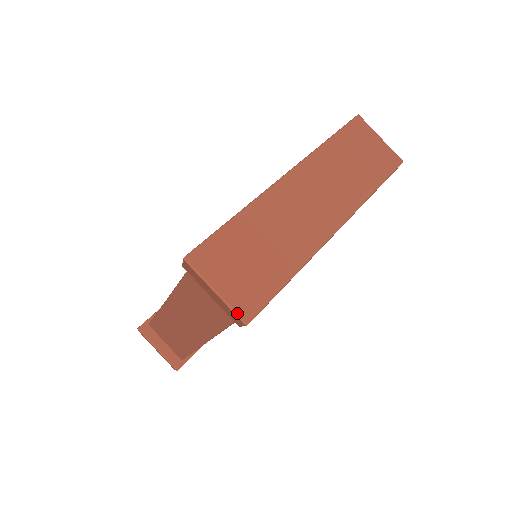
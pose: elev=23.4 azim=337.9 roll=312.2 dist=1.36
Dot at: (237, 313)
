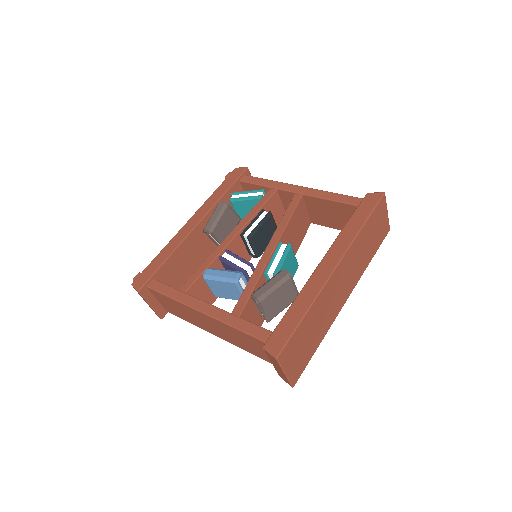
Dot at: (291, 383)
